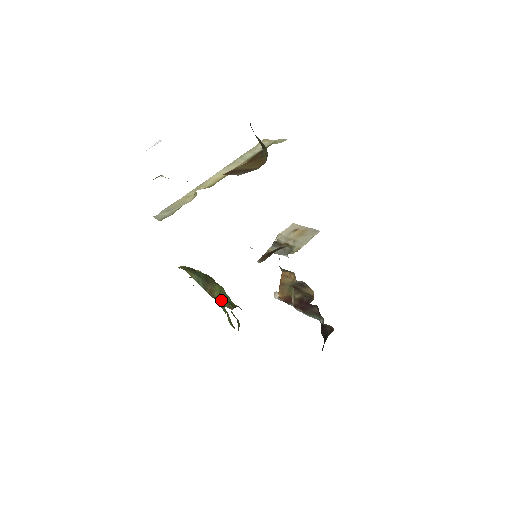
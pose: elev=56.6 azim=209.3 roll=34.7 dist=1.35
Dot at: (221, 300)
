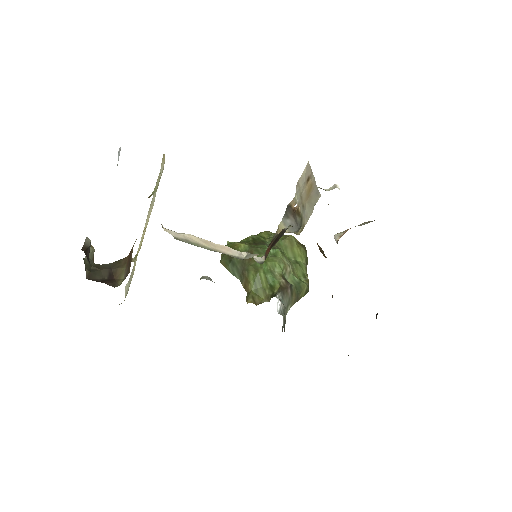
Dot at: (251, 300)
